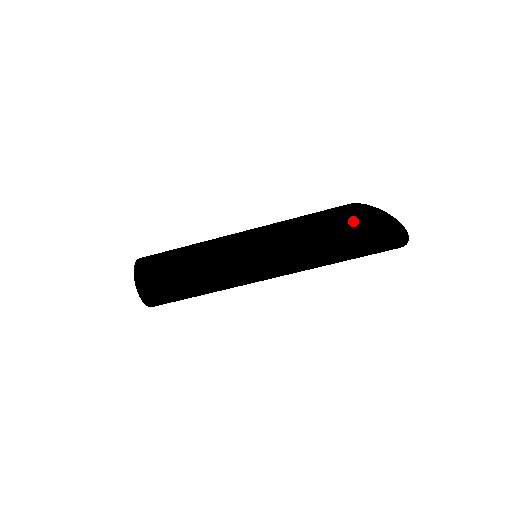
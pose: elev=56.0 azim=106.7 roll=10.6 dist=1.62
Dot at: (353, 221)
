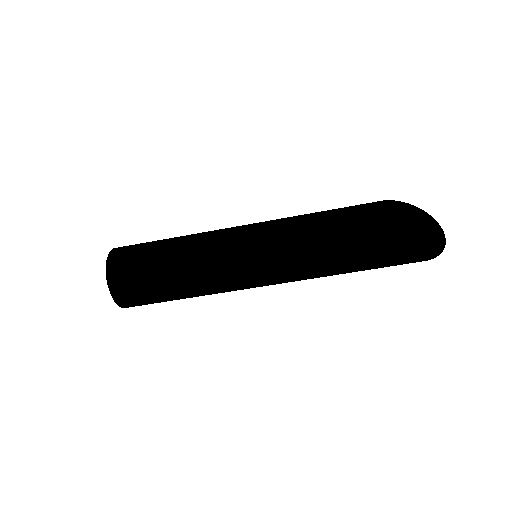
Dot at: (377, 215)
